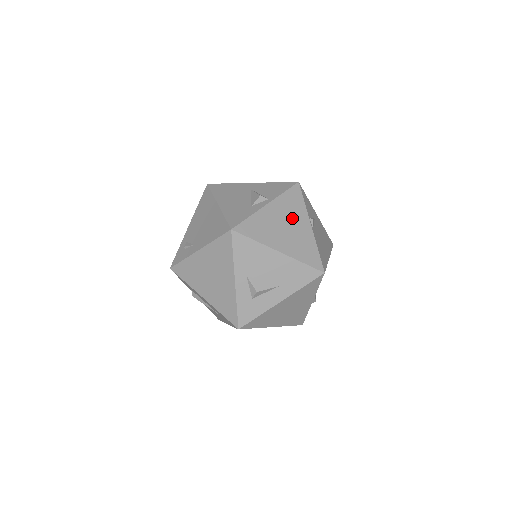
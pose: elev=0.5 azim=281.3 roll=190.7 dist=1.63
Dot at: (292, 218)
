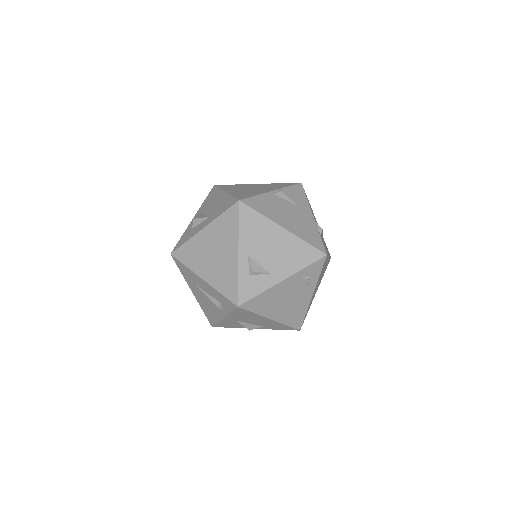
Dot at: (264, 188)
